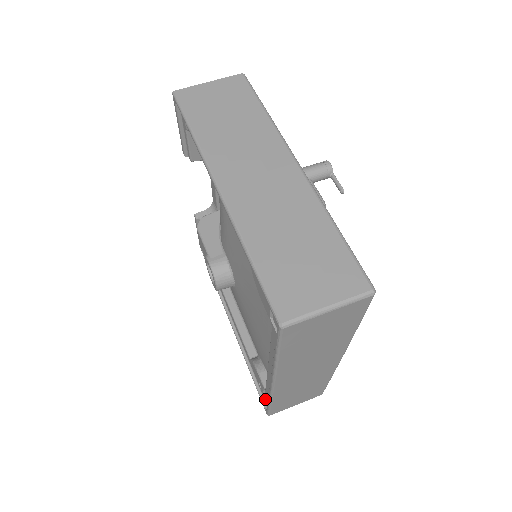
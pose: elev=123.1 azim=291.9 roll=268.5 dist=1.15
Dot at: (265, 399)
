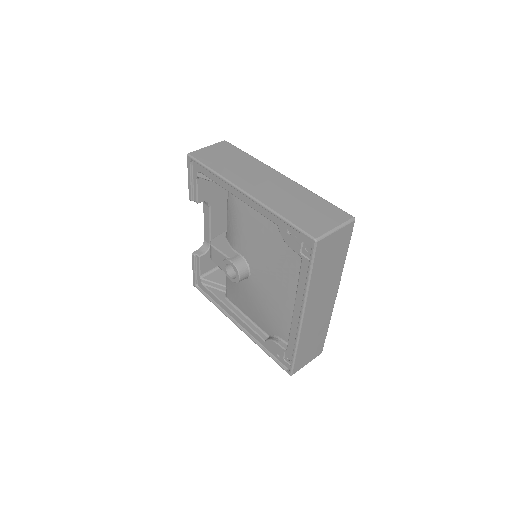
Dot at: (286, 363)
